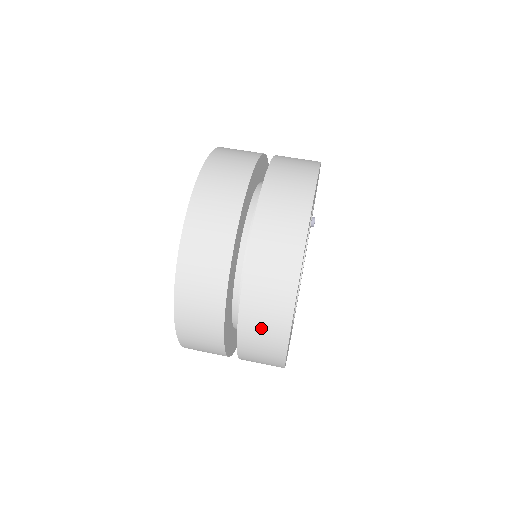
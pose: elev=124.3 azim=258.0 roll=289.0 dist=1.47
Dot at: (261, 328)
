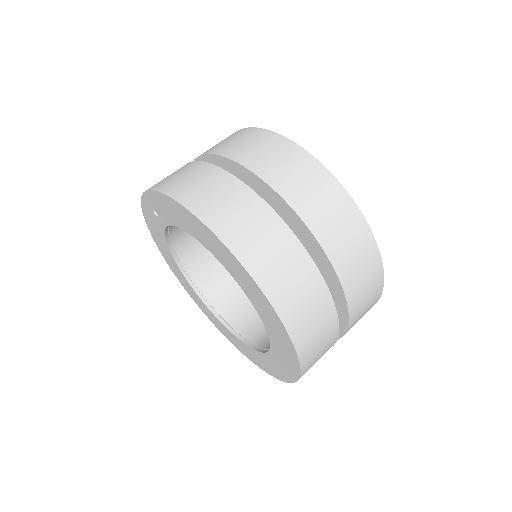
Dot at: occluded
